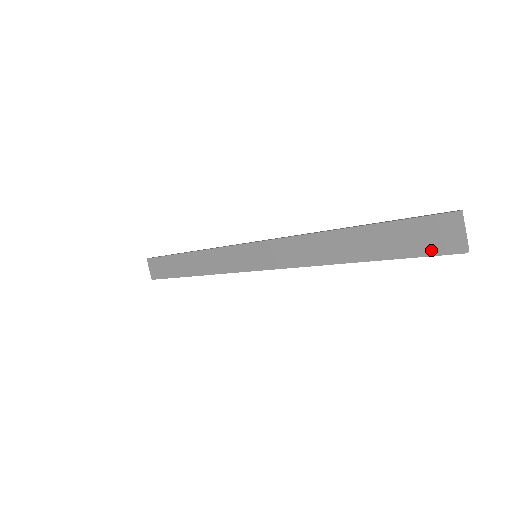
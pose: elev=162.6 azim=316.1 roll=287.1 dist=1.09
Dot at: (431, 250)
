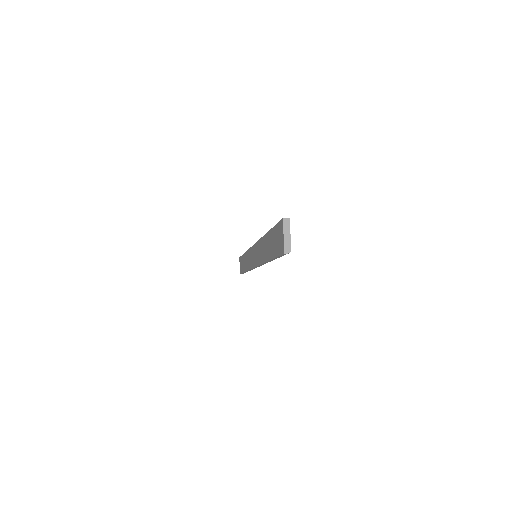
Dot at: (279, 251)
